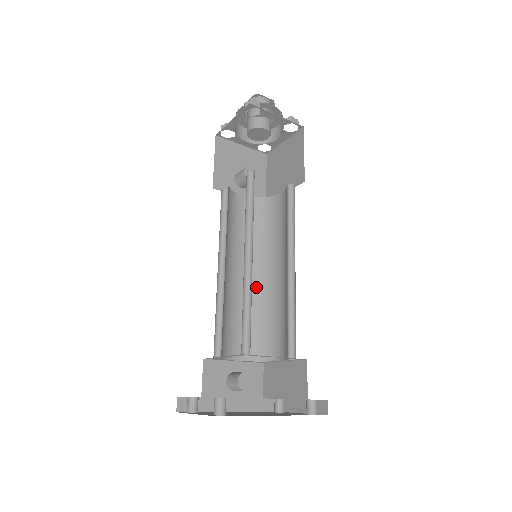
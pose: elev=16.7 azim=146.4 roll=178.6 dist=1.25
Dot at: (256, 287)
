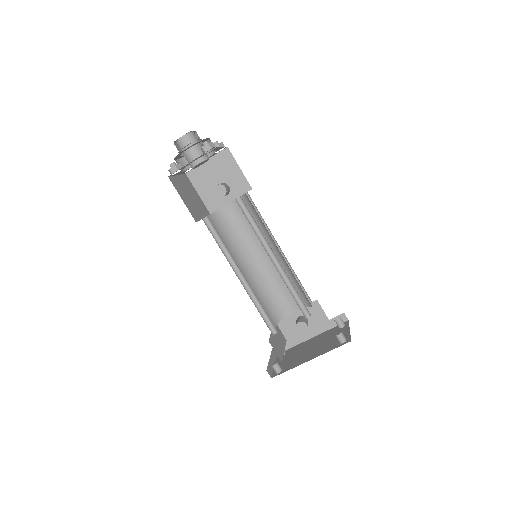
Dot at: occluded
